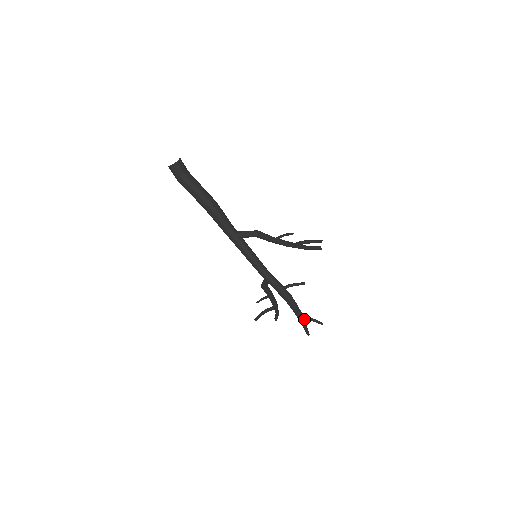
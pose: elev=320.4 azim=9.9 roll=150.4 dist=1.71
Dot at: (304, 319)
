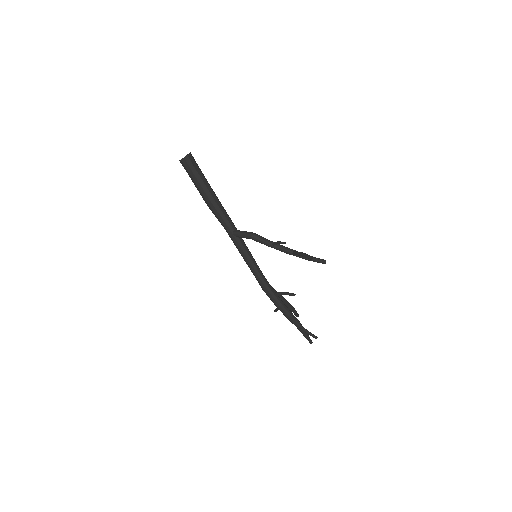
Dot at: occluded
